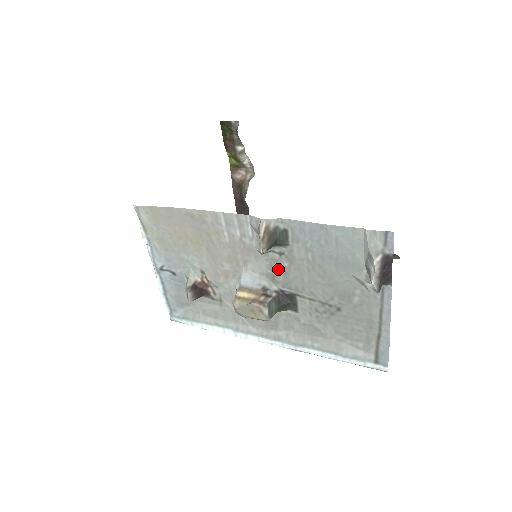
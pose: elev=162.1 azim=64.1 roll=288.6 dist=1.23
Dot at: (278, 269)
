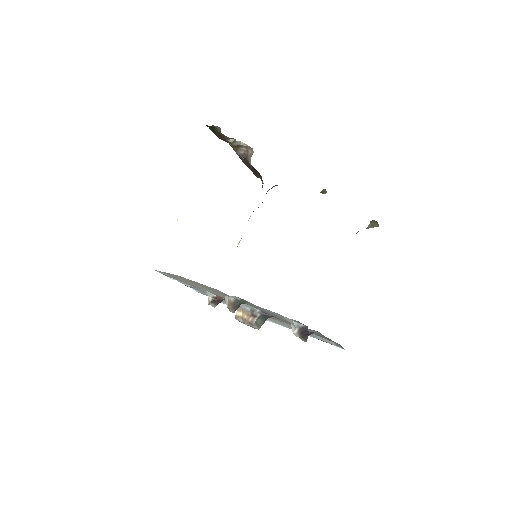
Dot at: (253, 306)
